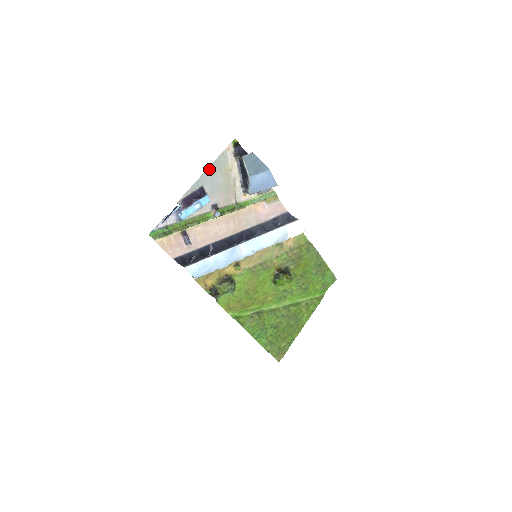
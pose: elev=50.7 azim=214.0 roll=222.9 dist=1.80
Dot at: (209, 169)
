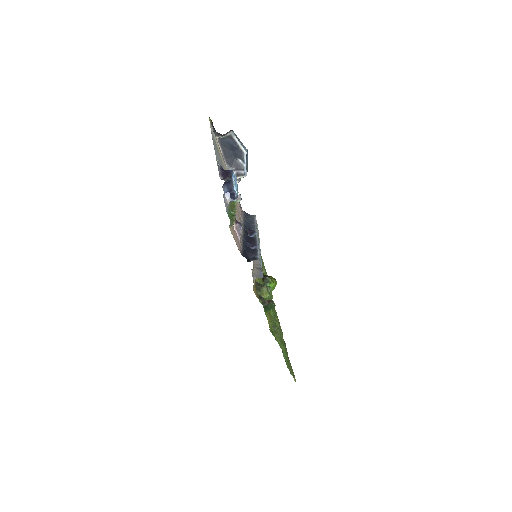
Dot at: occluded
